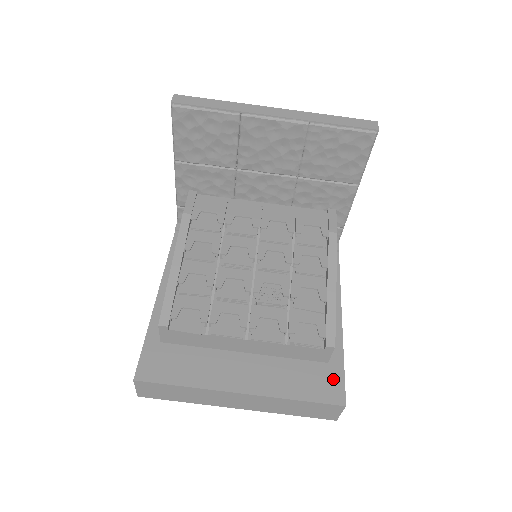
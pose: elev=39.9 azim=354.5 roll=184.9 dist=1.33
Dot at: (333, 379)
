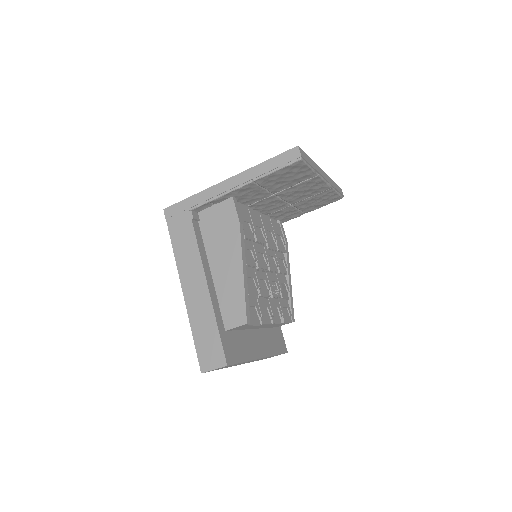
Dot at: (281, 337)
